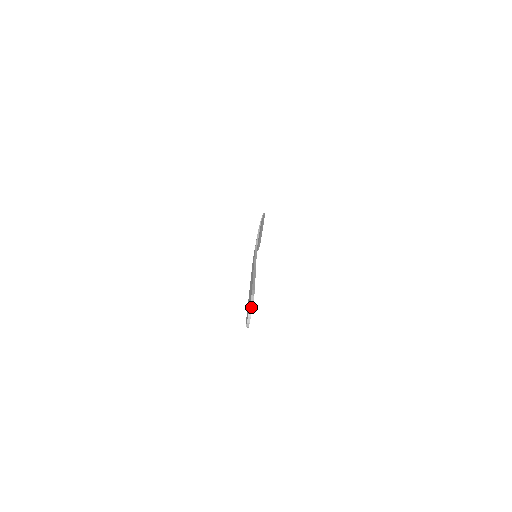
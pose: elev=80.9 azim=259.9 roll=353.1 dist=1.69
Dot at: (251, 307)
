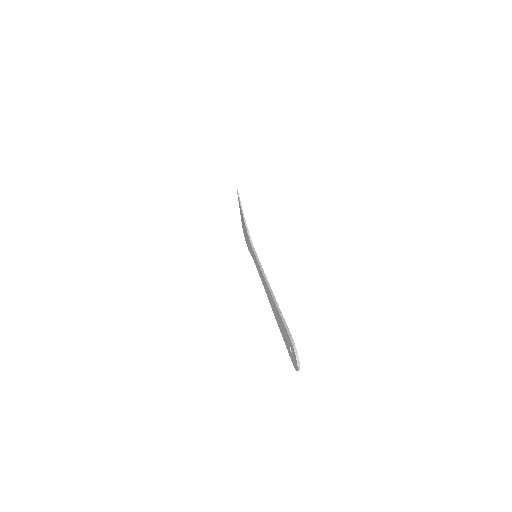
Dot at: (298, 359)
